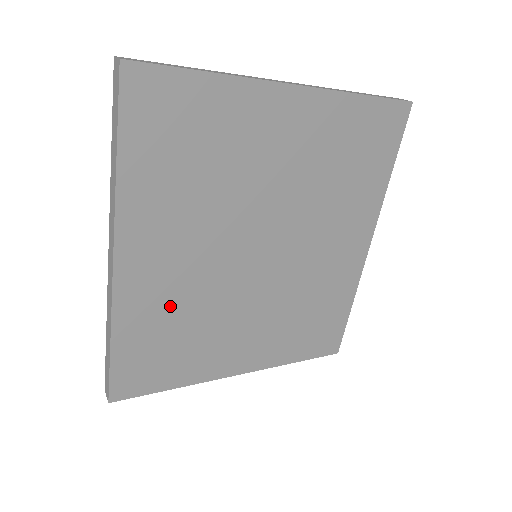
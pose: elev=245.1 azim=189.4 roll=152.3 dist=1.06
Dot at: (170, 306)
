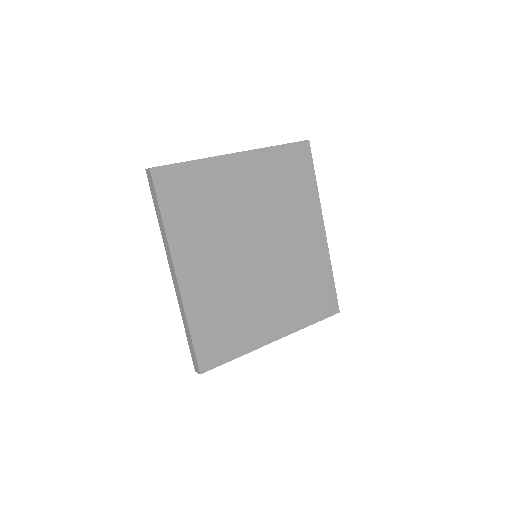
Dot at: (216, 298)
